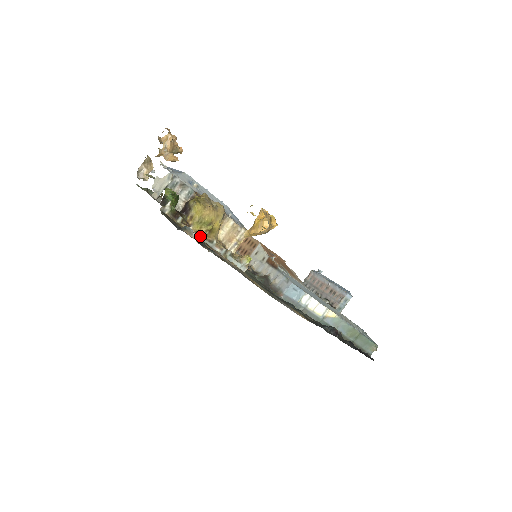
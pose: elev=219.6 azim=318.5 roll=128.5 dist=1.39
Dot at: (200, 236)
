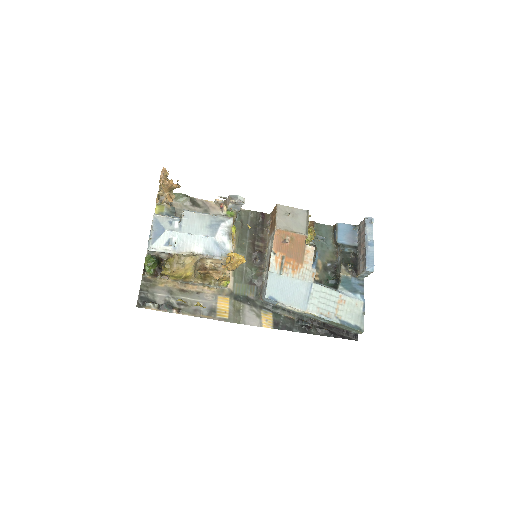
Dot at: (179, 281)
